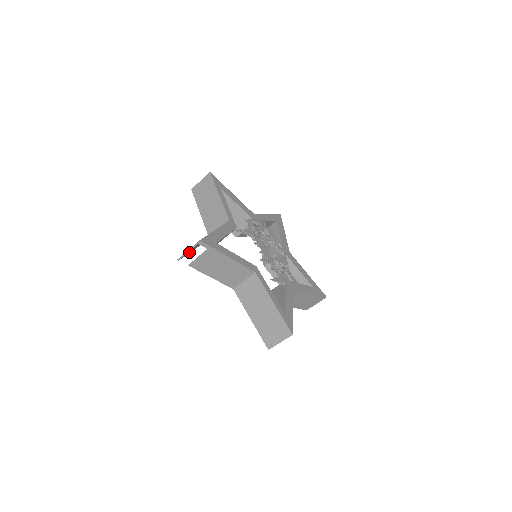
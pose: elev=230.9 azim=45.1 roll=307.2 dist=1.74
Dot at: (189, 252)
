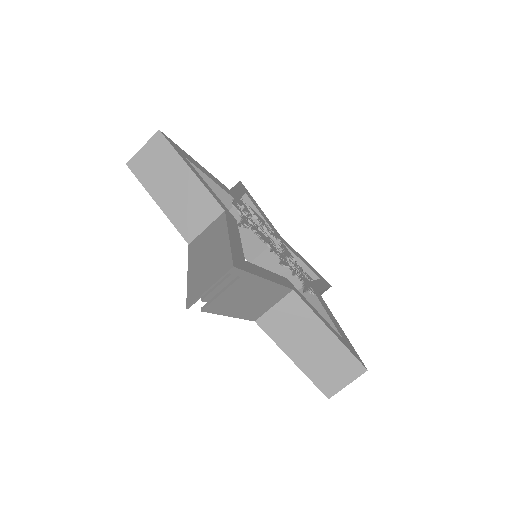
Dot at: (194, 286)
